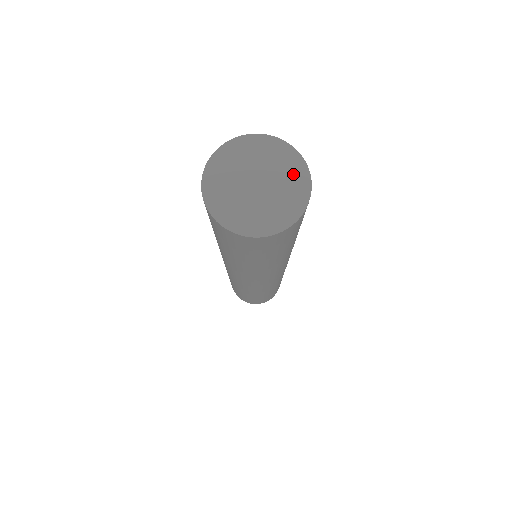
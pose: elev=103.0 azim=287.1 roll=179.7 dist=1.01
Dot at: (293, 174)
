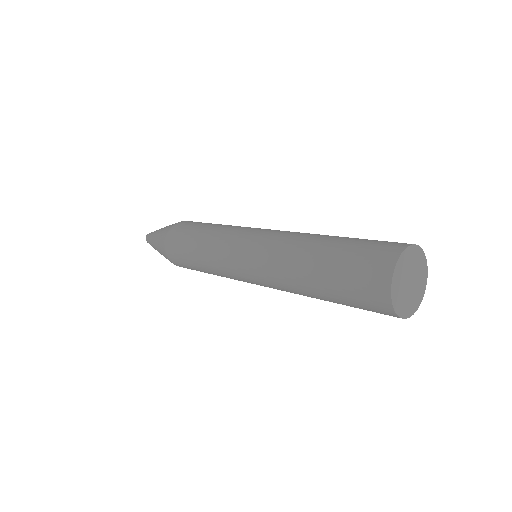
Dot at: (420, 261)
